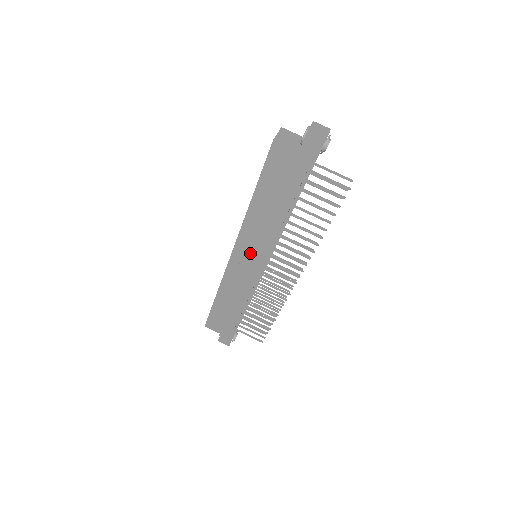
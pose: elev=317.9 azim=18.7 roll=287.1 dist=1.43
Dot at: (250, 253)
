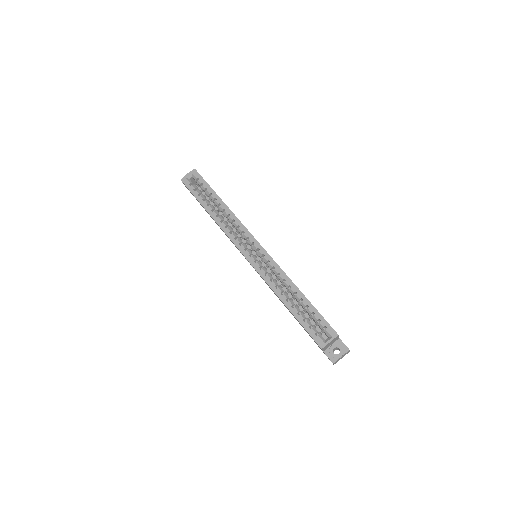
Dot at: occluded
